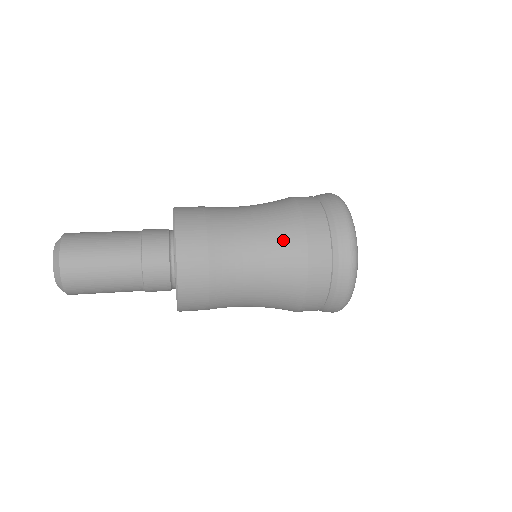
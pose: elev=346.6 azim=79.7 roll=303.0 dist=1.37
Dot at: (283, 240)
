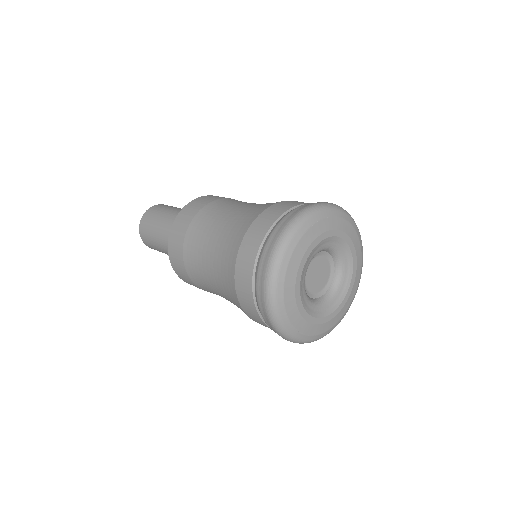
Dot at: (253, 209)
